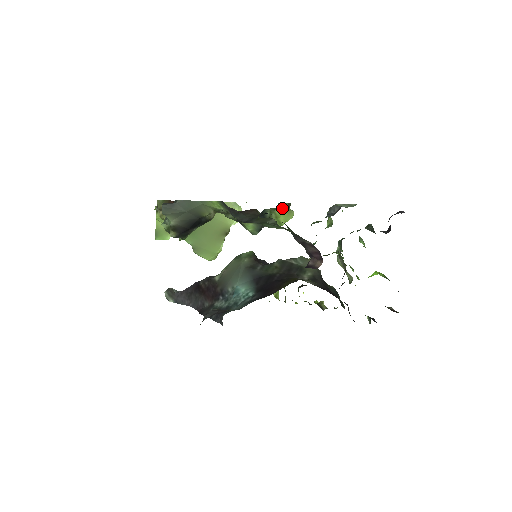
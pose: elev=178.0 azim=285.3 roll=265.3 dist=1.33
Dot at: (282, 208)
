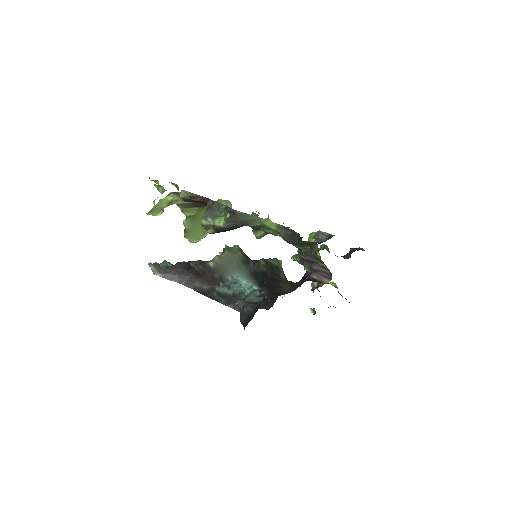
Dot at: occluded
